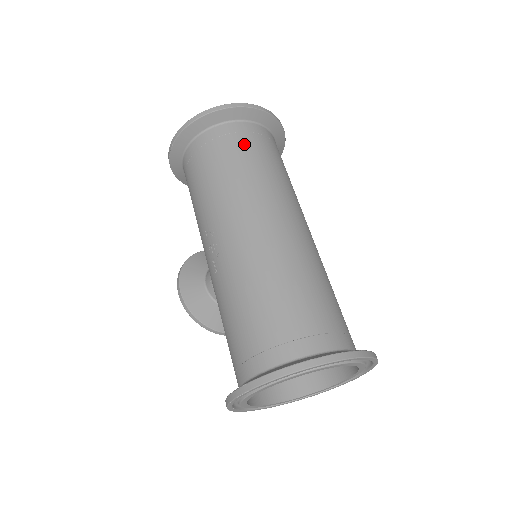
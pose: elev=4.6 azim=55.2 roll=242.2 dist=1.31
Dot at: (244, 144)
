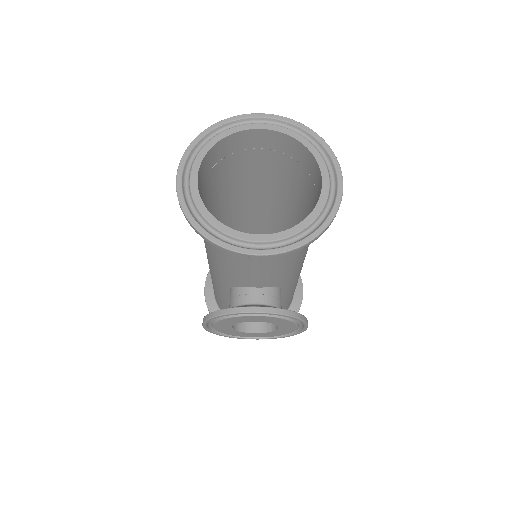
Dot at: occluded
